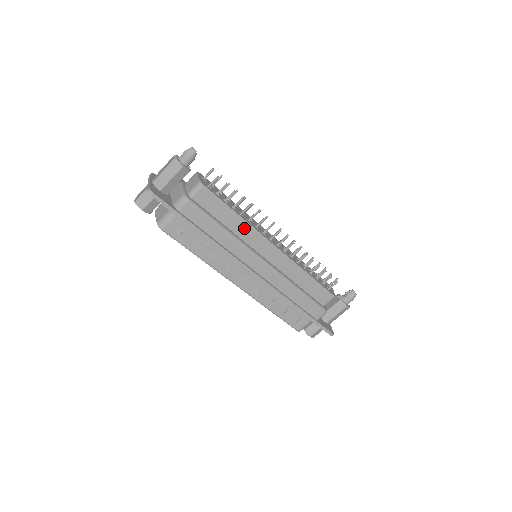
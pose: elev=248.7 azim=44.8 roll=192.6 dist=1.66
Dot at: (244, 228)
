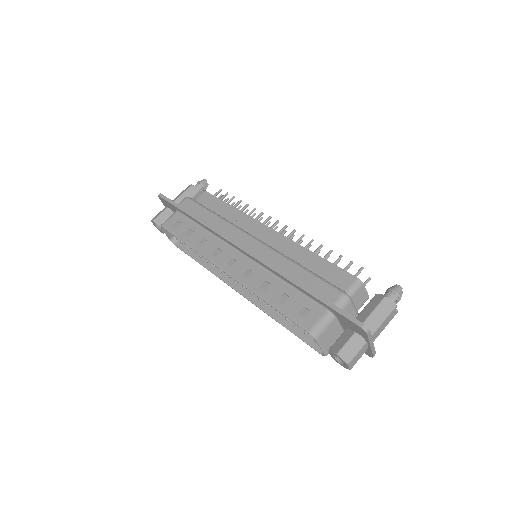
Dot at: (237, 217)
